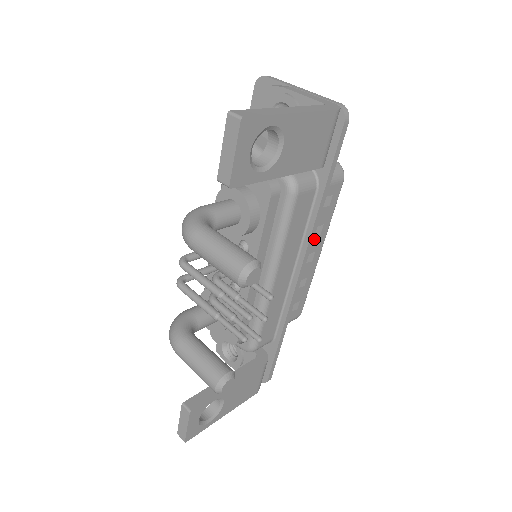
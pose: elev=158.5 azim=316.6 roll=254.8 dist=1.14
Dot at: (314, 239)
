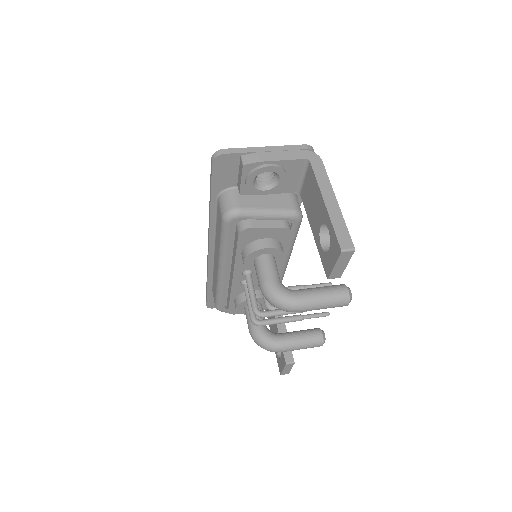
Dot at: occluded
